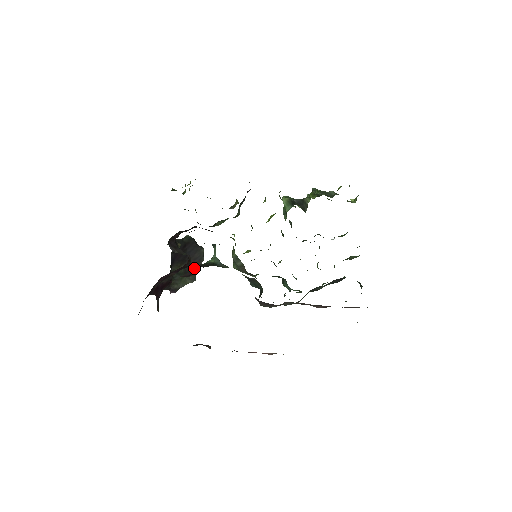
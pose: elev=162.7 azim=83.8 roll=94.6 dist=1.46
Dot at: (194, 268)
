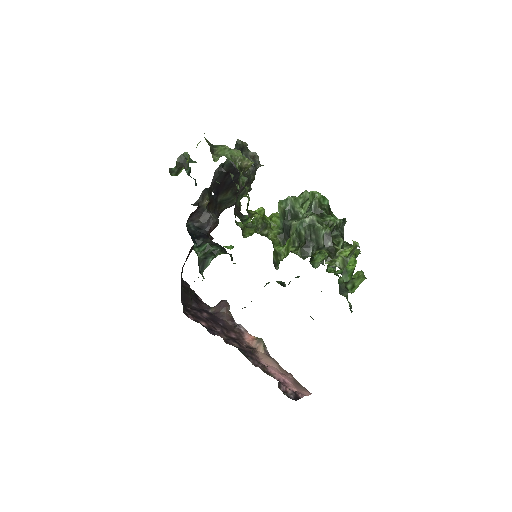
Dot at: occluded
